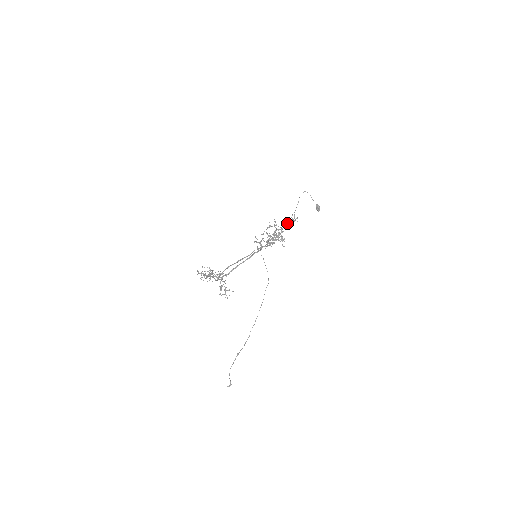
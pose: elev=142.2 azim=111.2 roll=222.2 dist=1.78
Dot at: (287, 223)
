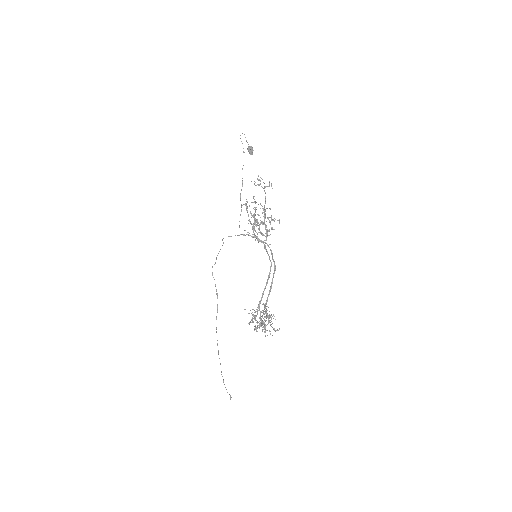
Dot at: occluded
